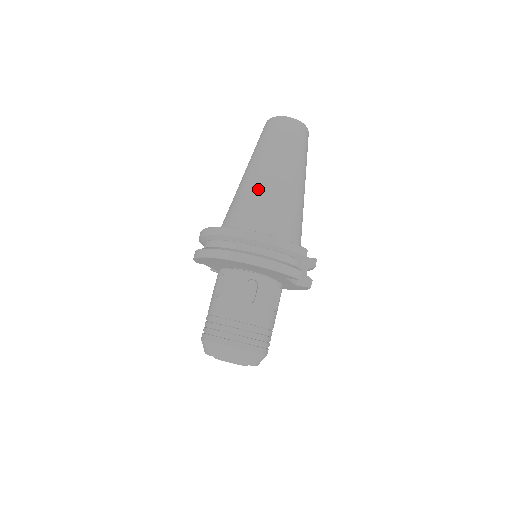
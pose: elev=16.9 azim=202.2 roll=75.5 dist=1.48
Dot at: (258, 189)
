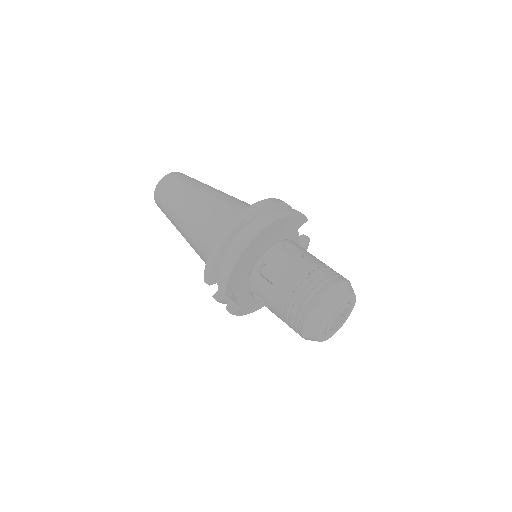
Dot at: (212, 204)
